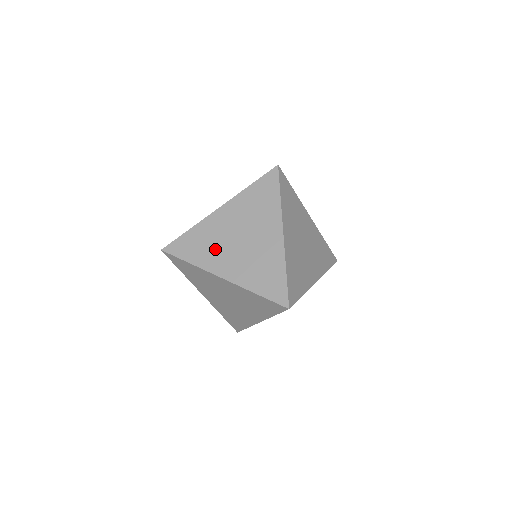
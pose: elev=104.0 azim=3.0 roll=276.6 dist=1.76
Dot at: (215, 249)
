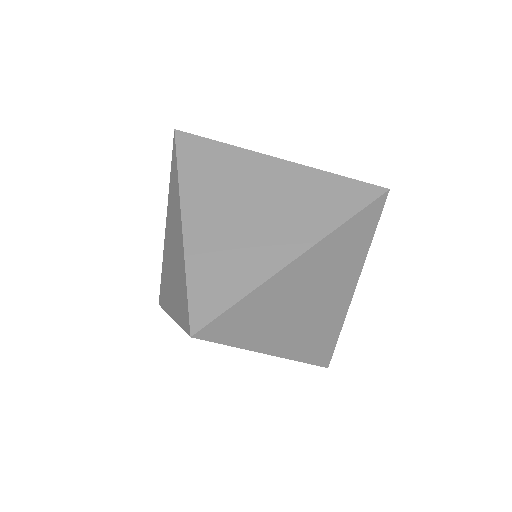
Dot at: (216, 187)
